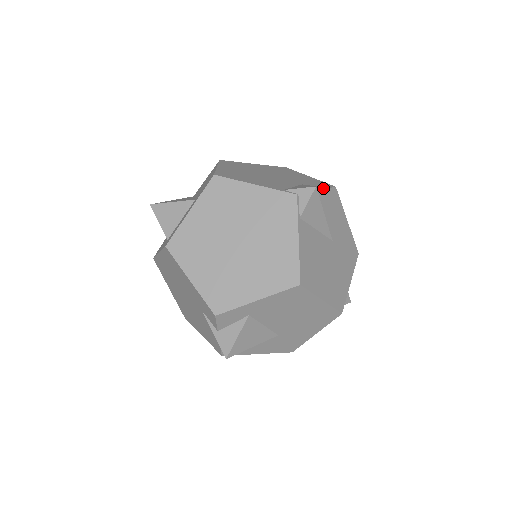
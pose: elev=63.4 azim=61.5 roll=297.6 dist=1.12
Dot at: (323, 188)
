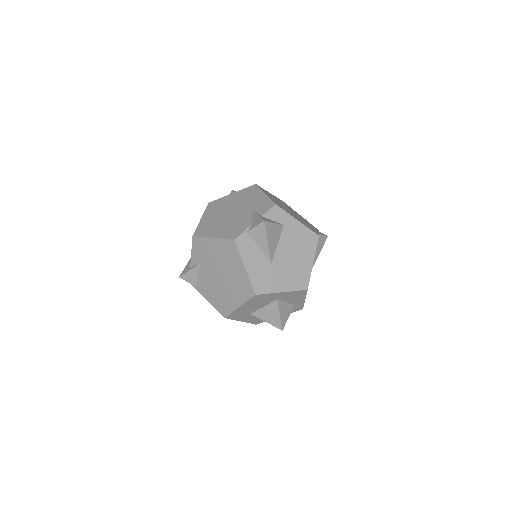
Dot at: occluded
